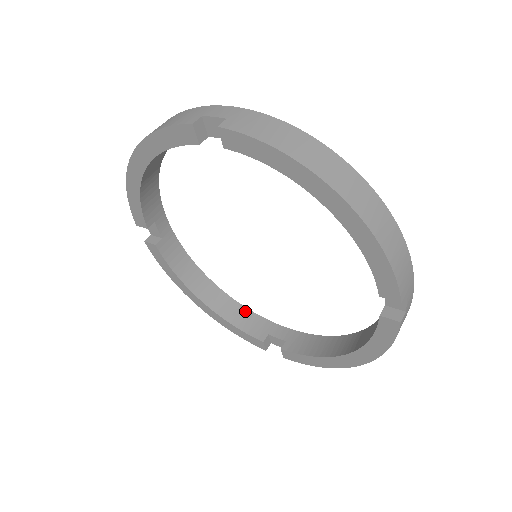
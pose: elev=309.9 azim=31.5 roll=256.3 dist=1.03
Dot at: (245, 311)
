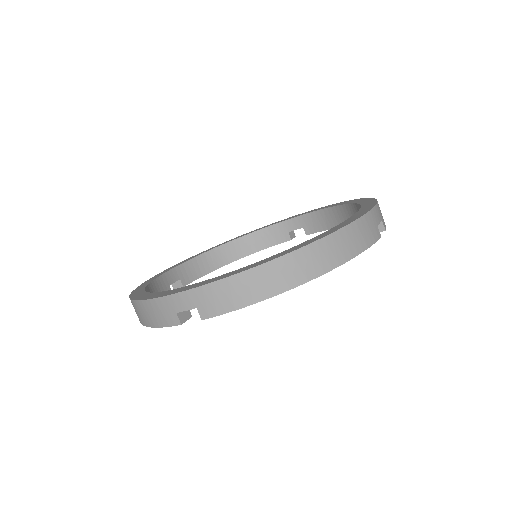
Dot at: (259, 233)
